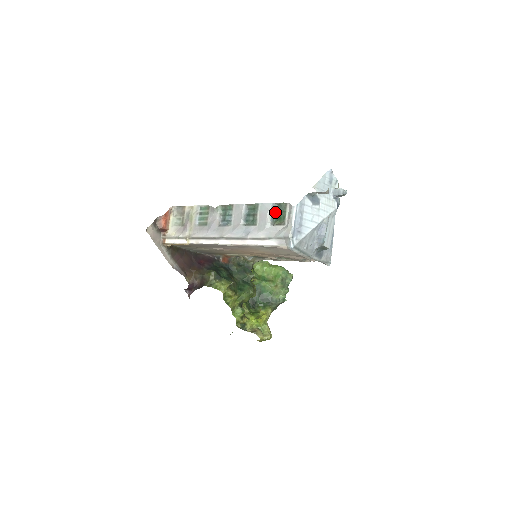
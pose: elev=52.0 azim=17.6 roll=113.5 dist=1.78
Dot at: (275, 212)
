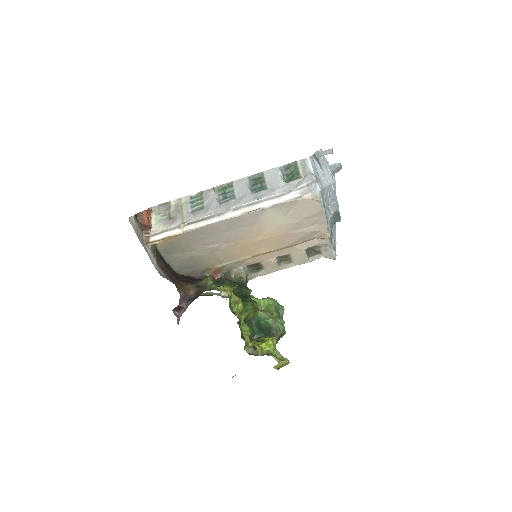
Dot at: (284, 175)
